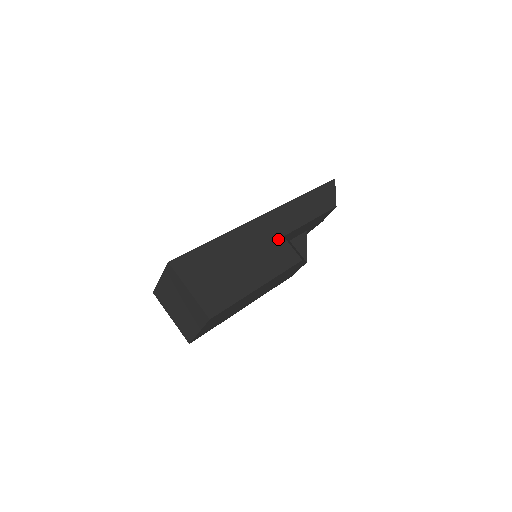
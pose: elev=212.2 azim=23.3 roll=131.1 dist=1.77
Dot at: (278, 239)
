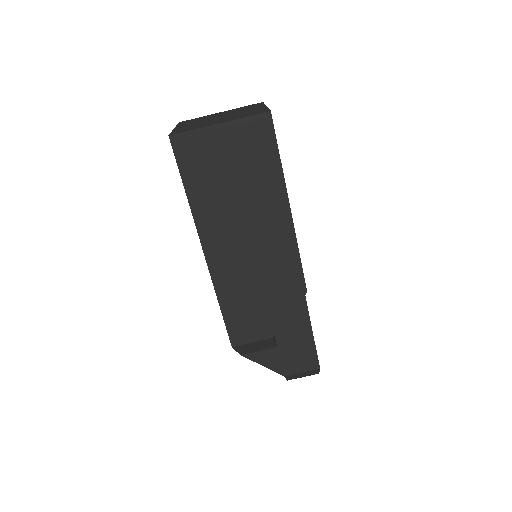
Dot at: occluded
